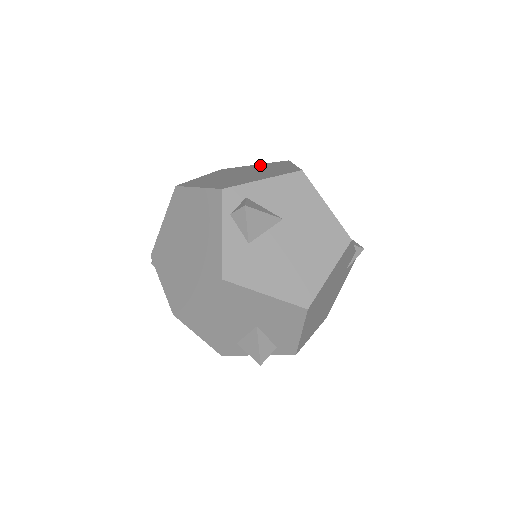
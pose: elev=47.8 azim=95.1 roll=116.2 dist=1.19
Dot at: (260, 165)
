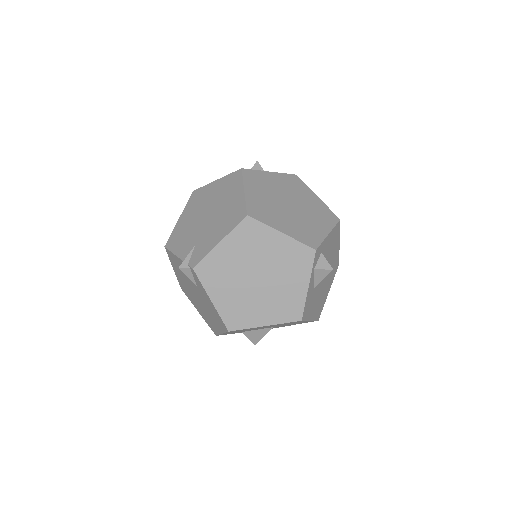
Dot at: (280, 178)
